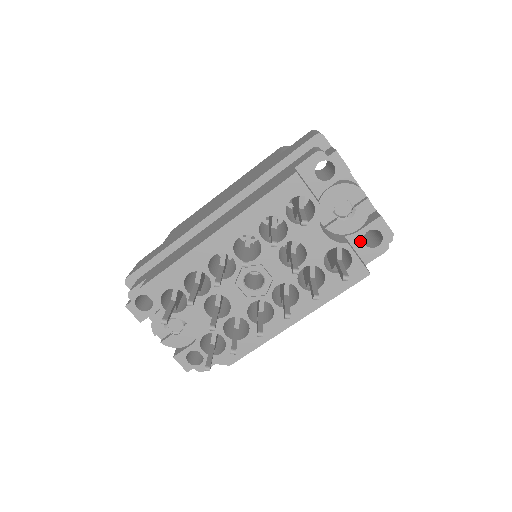
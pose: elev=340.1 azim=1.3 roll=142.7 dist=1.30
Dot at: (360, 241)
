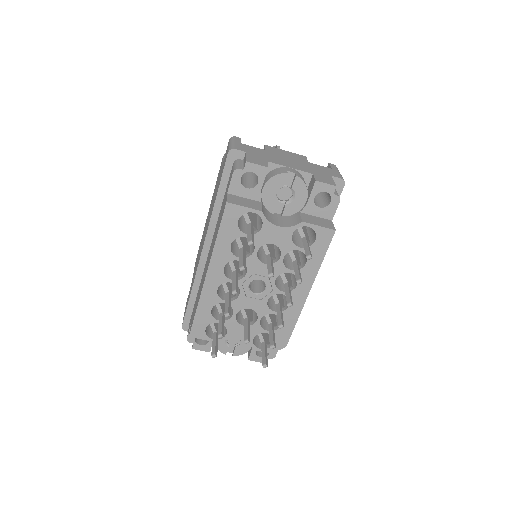
Dot at: (314, 208)
